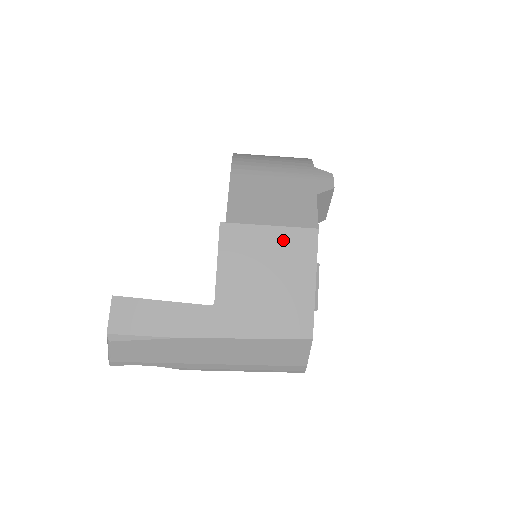
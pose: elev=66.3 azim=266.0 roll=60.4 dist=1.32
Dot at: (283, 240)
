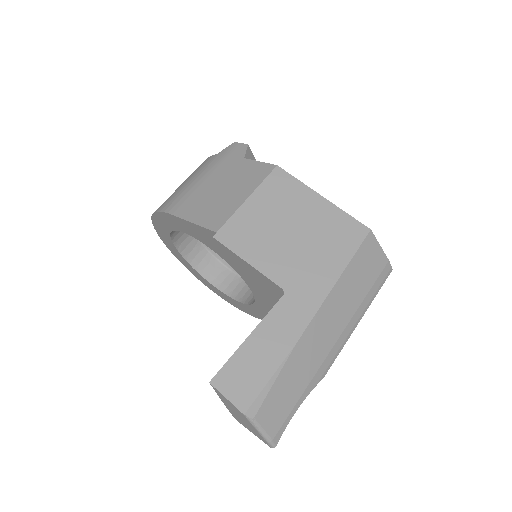
Dot at: (267, 197)
